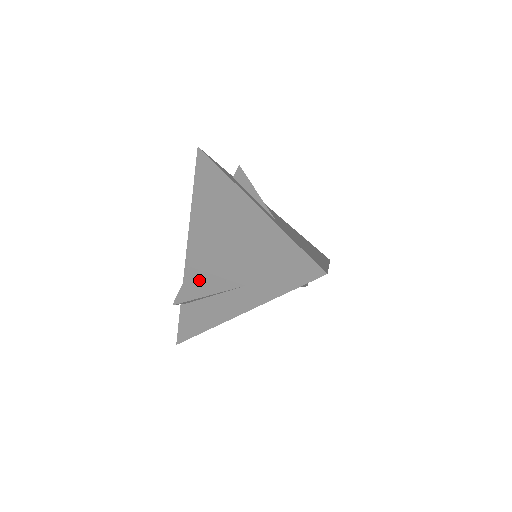
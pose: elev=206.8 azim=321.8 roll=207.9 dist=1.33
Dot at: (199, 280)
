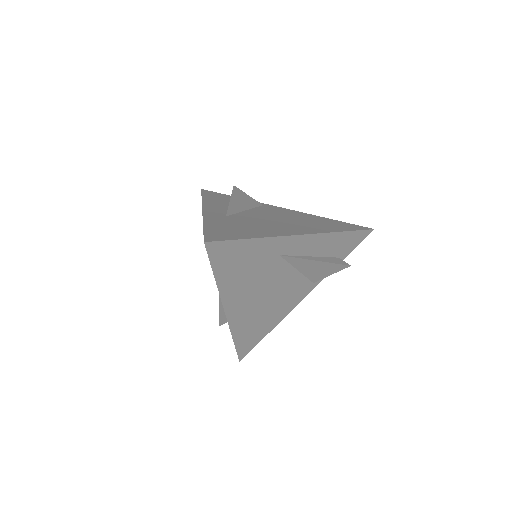
Dot at: occluded
